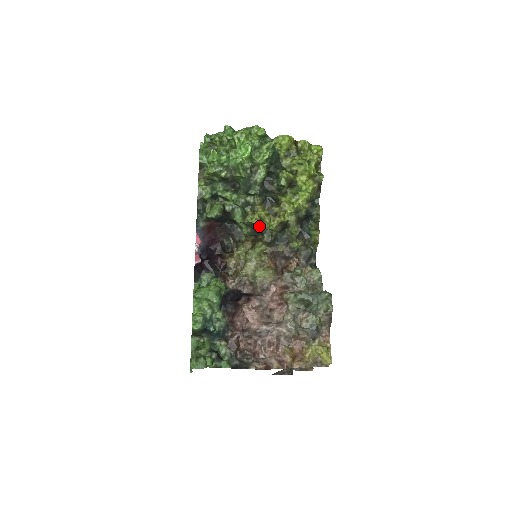
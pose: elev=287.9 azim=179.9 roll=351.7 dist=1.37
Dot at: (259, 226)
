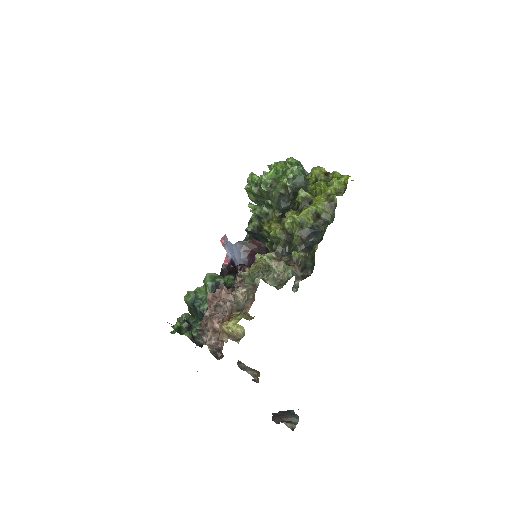
Dot at: (269, 234)
